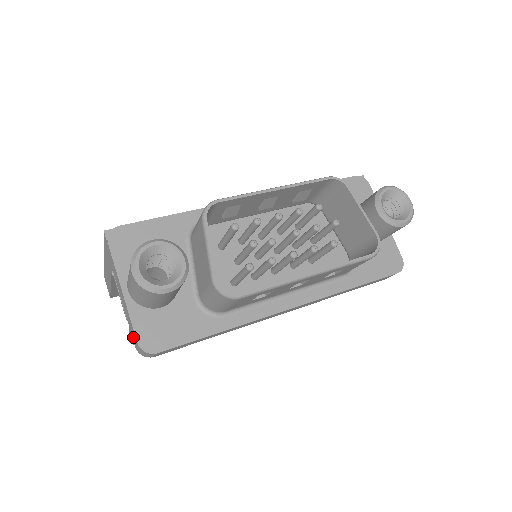
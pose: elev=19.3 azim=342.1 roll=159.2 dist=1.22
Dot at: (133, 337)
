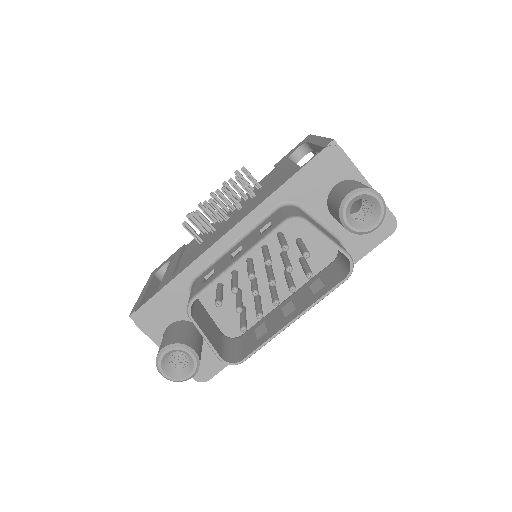
Dot at: occluded
